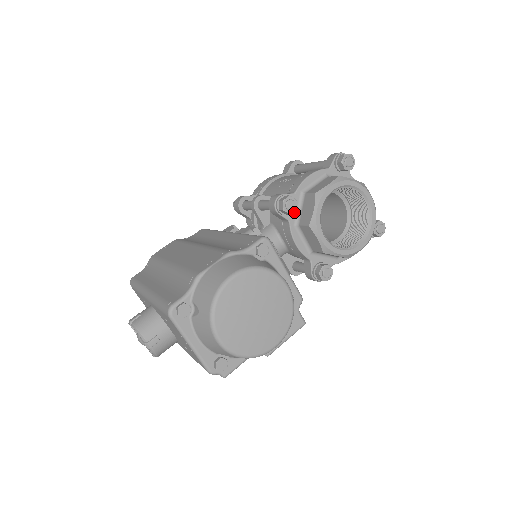
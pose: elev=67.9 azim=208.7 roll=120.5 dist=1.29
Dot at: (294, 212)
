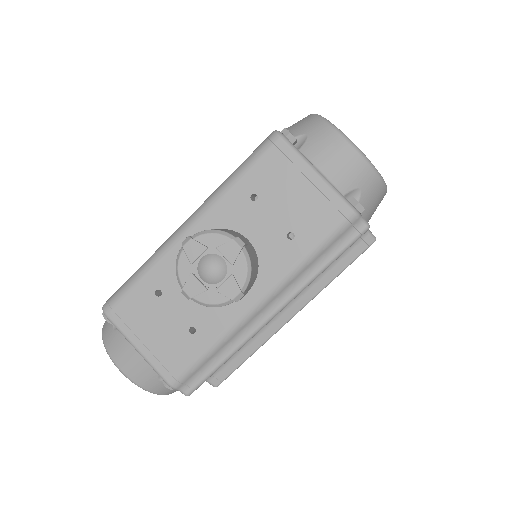
Dot at: occluded
